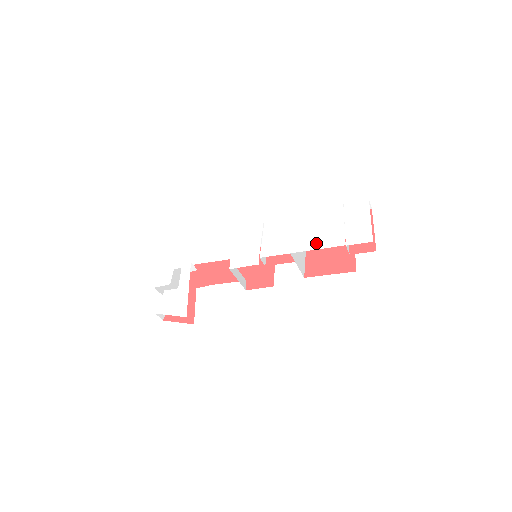
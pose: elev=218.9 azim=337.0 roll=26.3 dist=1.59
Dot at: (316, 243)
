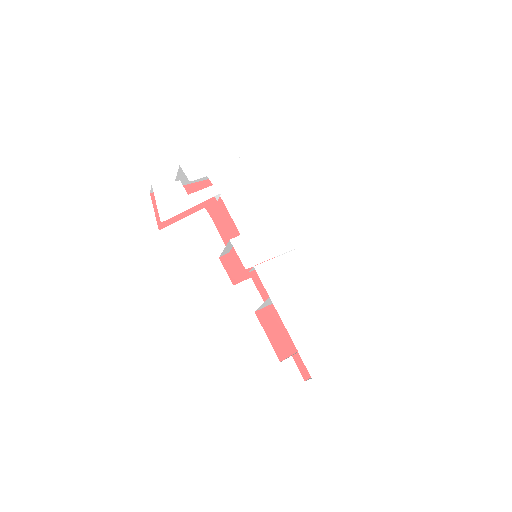
Dot at: (290, 319)
